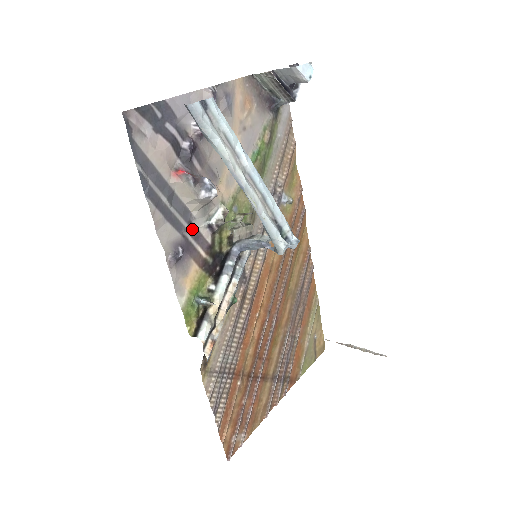
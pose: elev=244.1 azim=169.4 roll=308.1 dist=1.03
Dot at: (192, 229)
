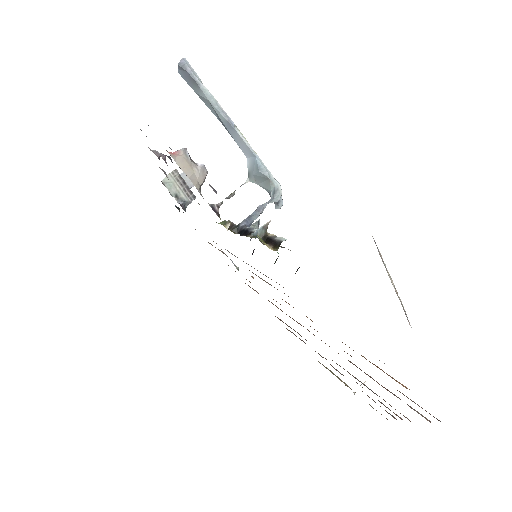
Dot at: occluded
